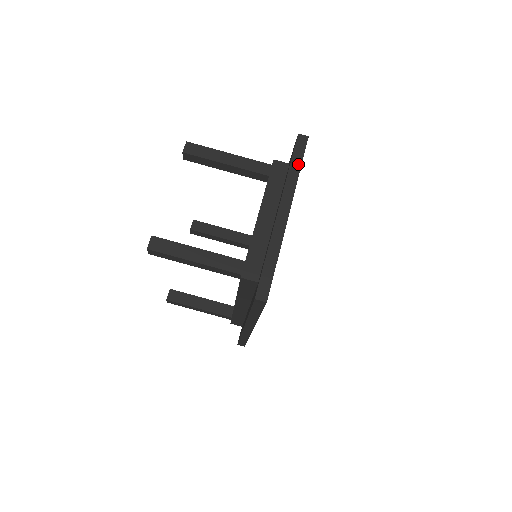
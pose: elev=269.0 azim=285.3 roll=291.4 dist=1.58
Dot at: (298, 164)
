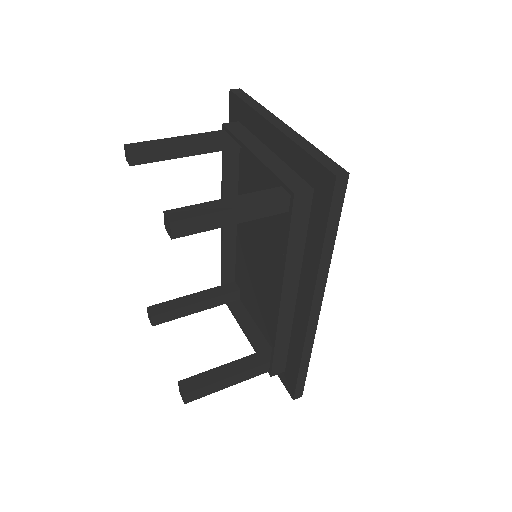
Dot at: (253, 101)
